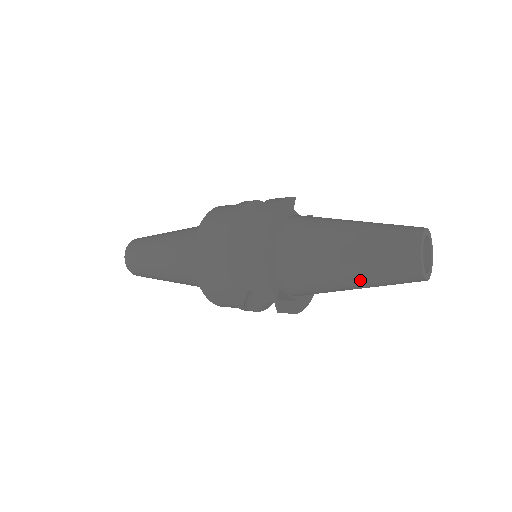
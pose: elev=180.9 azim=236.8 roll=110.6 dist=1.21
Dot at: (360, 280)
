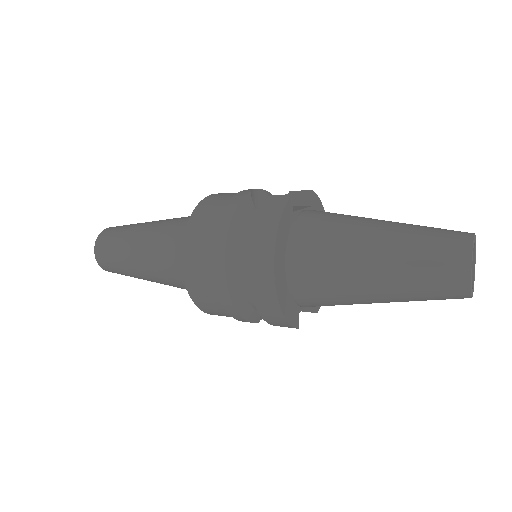
Dot at: occluded
